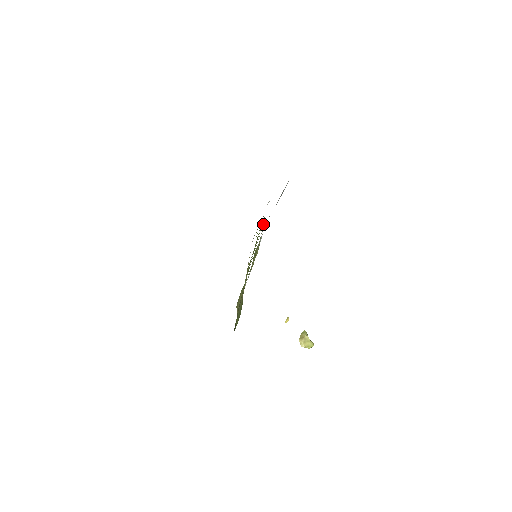
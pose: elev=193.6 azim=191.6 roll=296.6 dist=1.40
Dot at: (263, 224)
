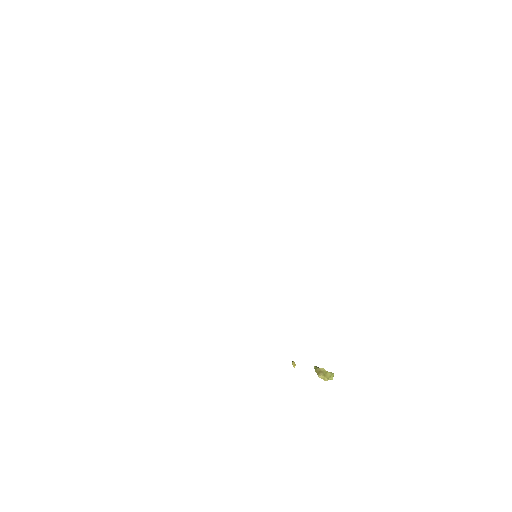
Dot at: occluded
